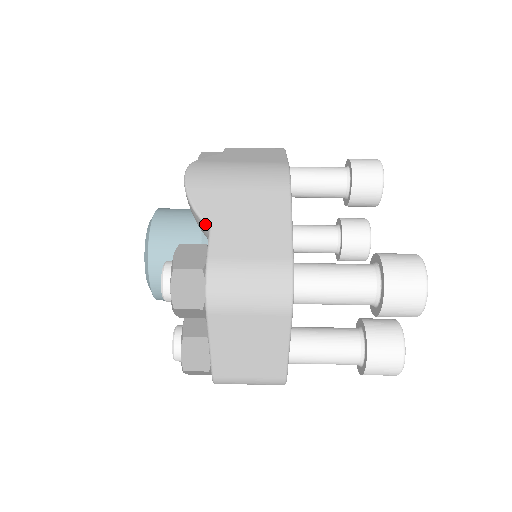
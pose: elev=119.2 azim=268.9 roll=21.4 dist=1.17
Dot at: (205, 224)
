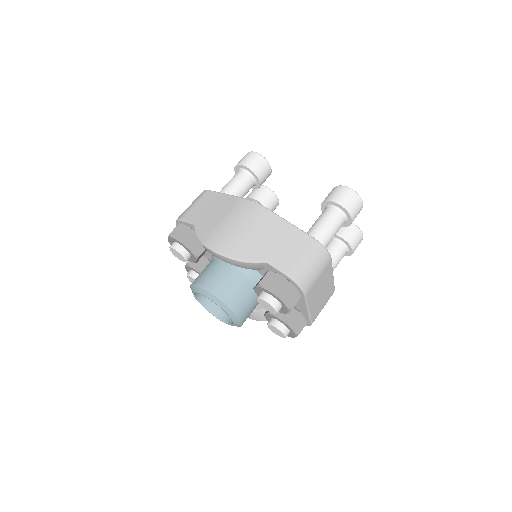
Dot at: (262, 263)
